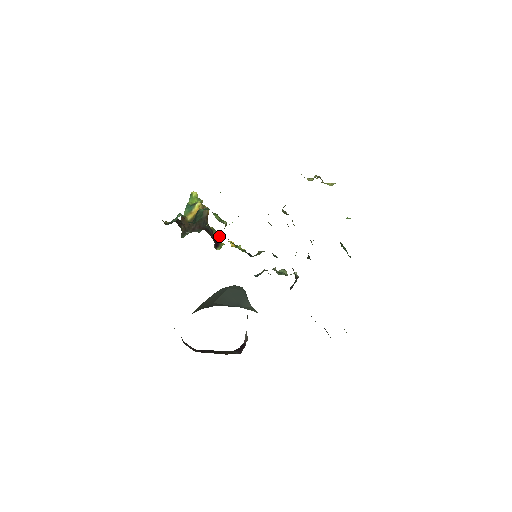
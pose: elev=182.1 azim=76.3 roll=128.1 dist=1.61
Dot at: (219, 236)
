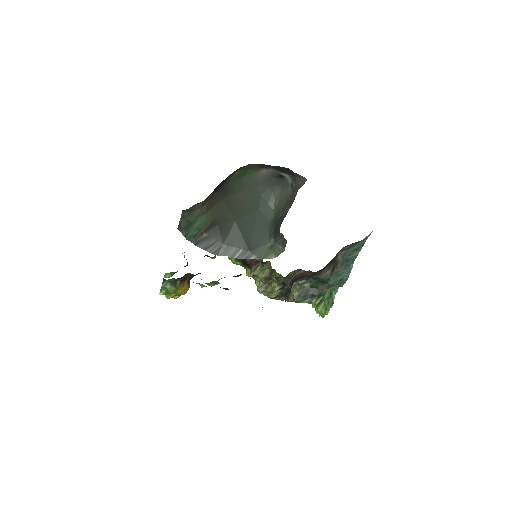
Dot at: occluded
